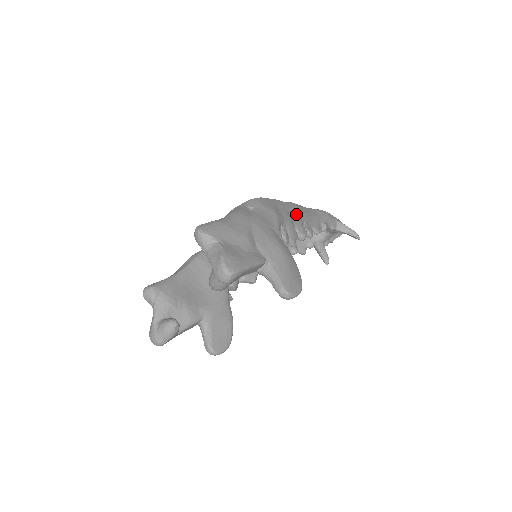
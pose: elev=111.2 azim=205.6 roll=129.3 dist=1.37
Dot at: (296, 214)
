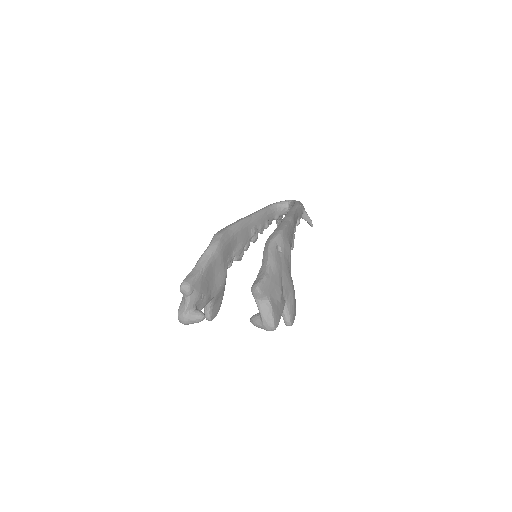
Dot at: (293, 231)
